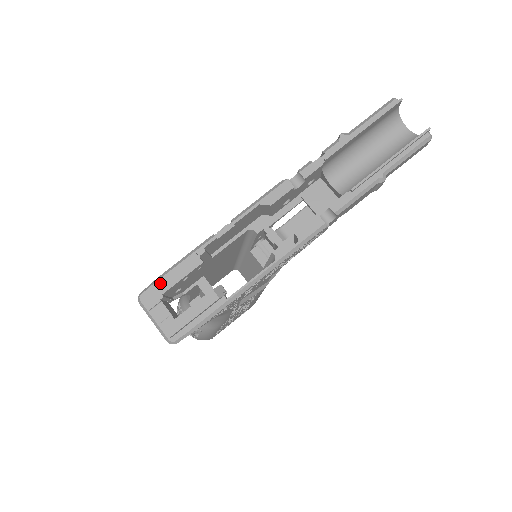
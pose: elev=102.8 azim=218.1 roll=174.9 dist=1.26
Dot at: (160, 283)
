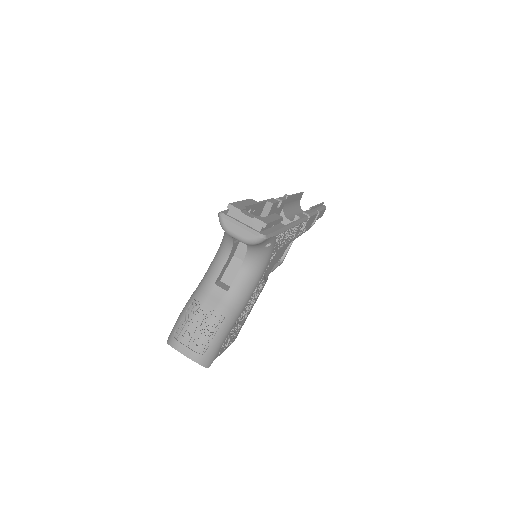
Dot at: (238, 202)
